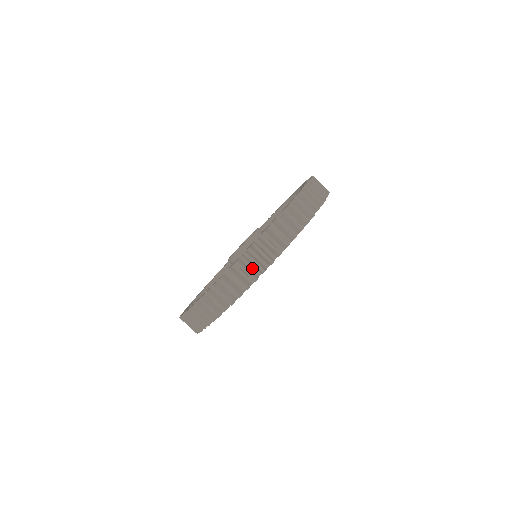
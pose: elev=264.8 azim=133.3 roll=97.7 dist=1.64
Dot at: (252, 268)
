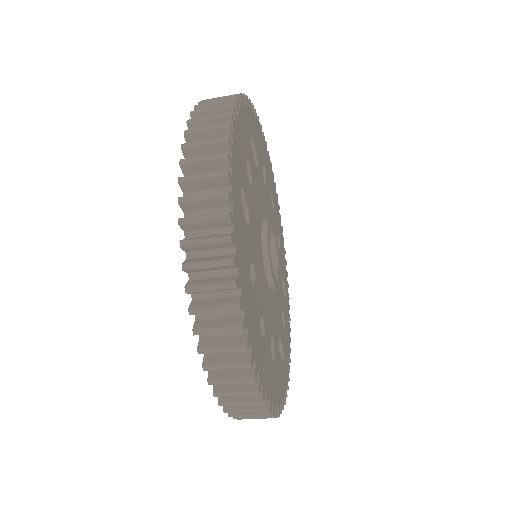
Dot at: occluded
